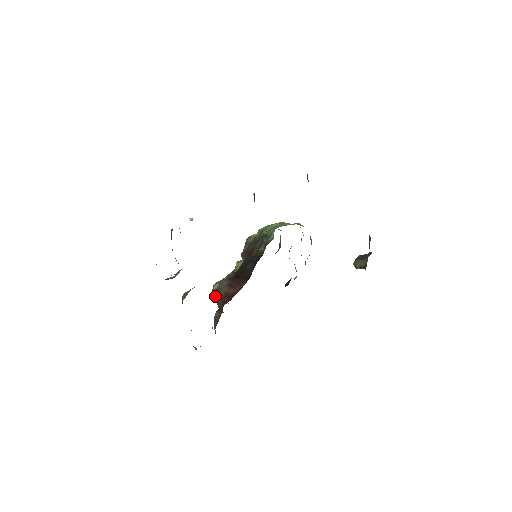
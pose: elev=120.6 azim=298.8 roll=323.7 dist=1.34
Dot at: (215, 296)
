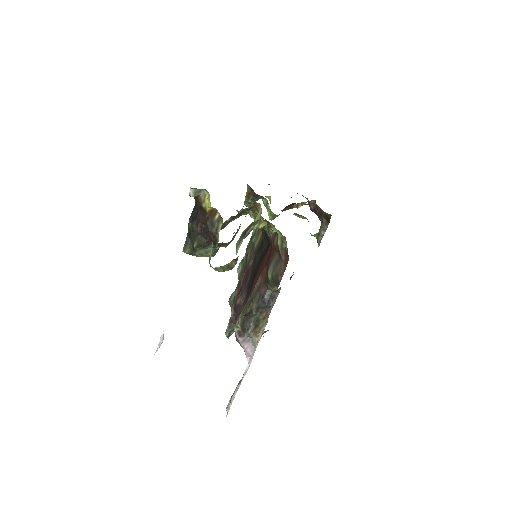
Dot at: (247, 318)
